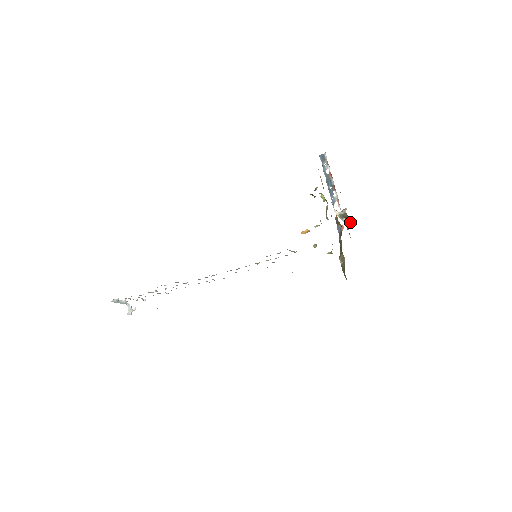
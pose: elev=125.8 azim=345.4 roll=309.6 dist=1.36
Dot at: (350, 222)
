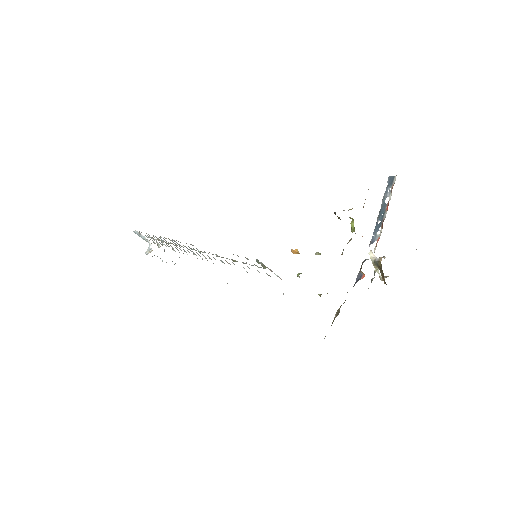
Dot at: (383, 276)
